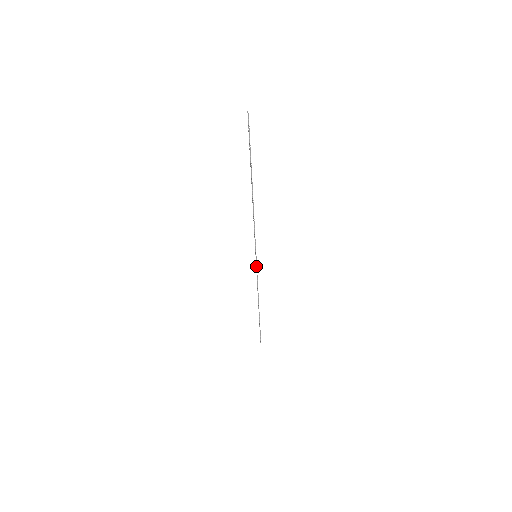
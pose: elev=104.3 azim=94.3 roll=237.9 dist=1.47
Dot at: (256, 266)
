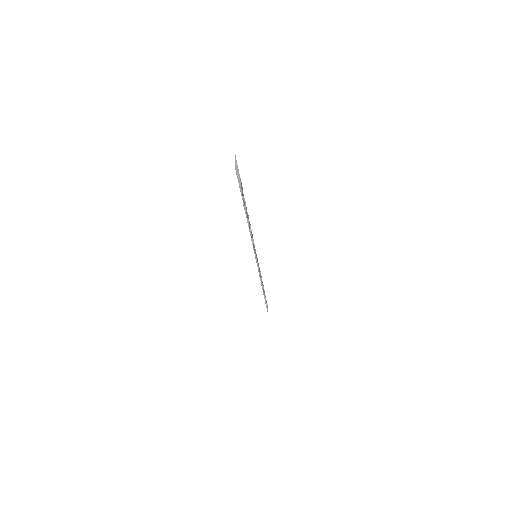
Dot at: occluded
